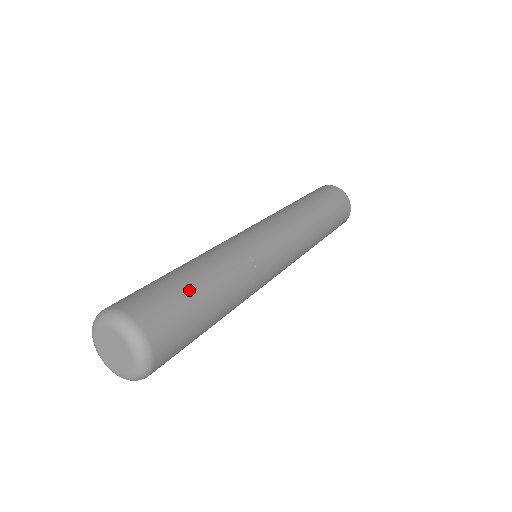
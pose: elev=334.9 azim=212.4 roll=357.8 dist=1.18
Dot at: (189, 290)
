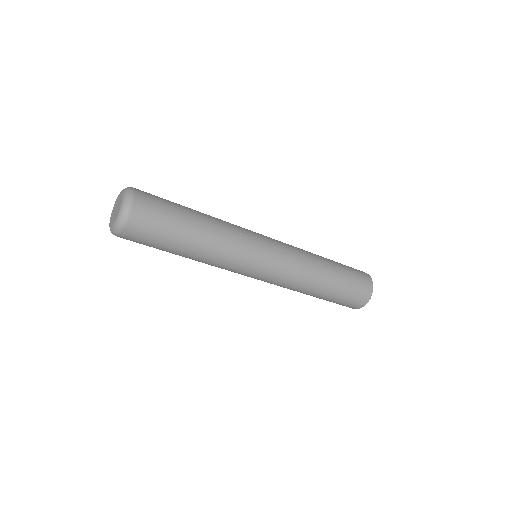
Dot at: (180, 207)
